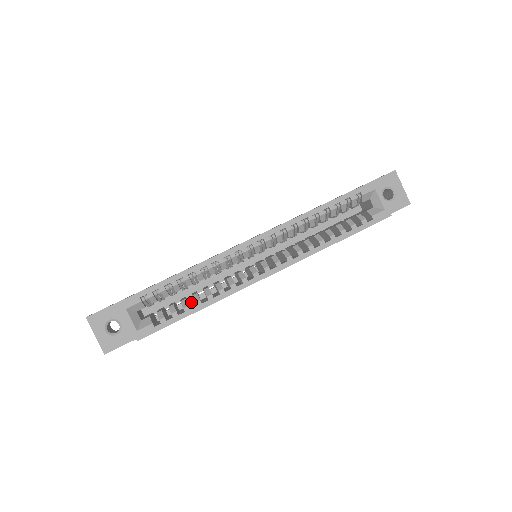
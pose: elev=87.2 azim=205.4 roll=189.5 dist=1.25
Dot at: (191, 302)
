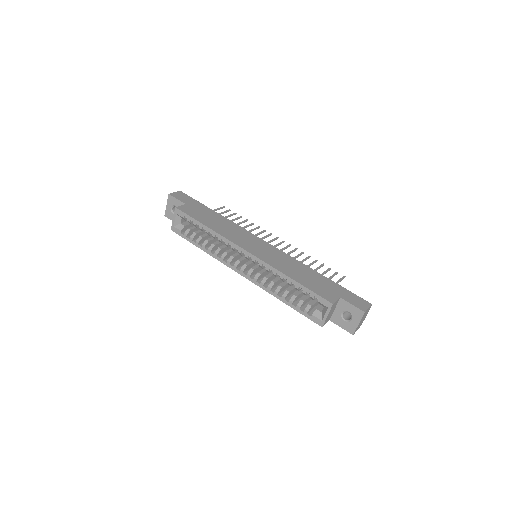
Dot at: occluded
